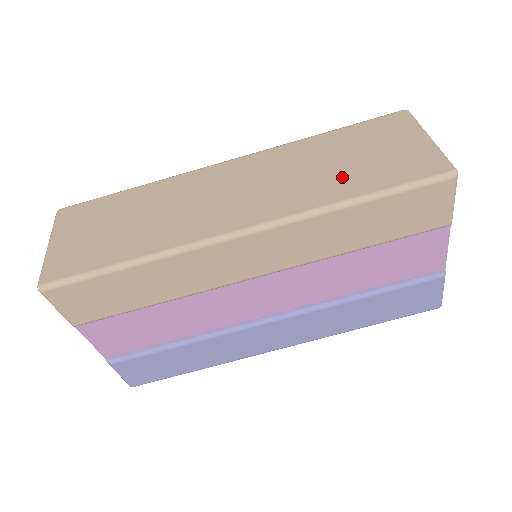
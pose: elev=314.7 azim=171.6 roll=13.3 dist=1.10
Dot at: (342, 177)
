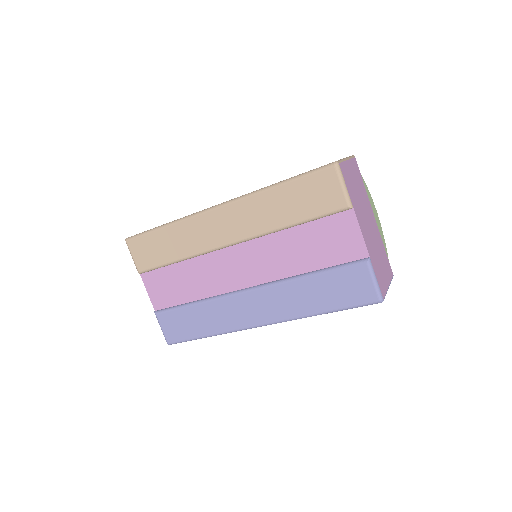
Dot at: occluded
